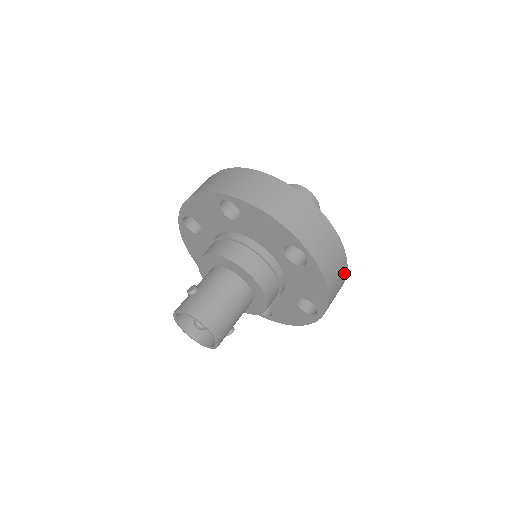
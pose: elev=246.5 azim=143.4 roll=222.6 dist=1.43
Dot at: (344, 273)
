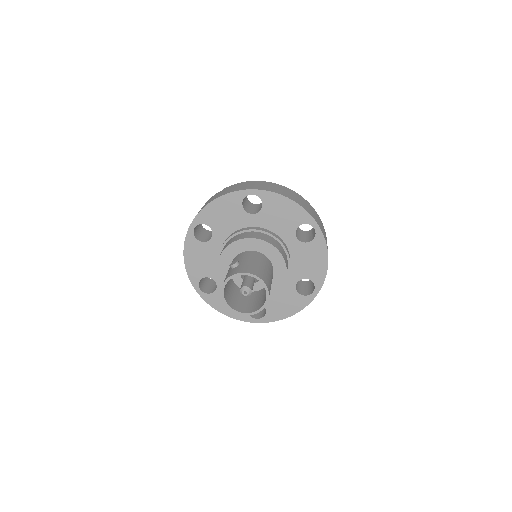
Dot at: occluded
